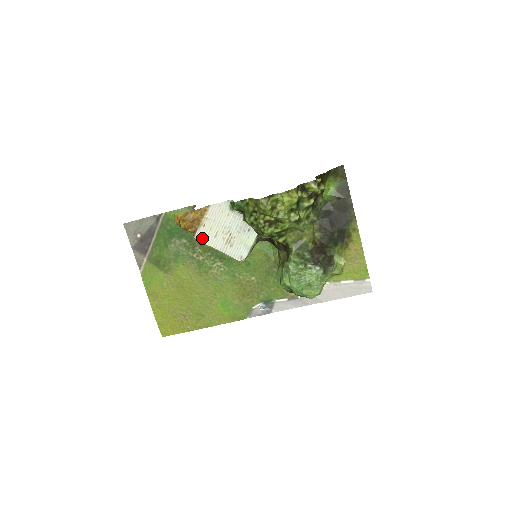
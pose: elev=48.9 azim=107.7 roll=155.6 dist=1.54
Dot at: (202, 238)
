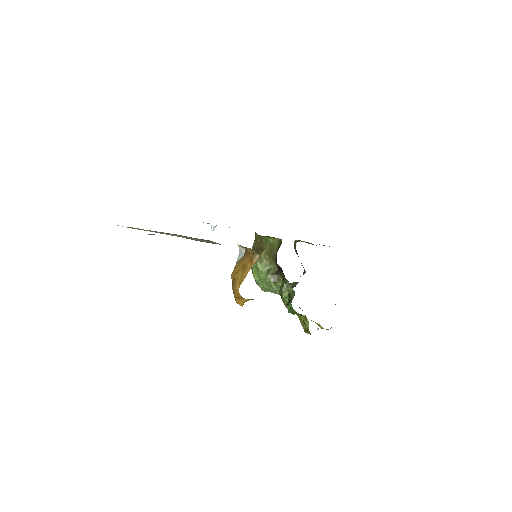
Dot at: occluded
